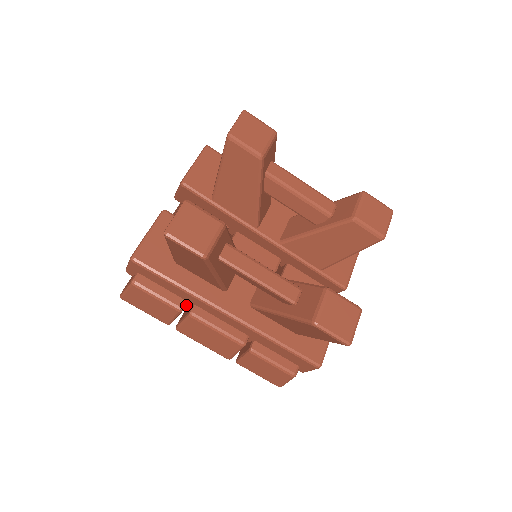
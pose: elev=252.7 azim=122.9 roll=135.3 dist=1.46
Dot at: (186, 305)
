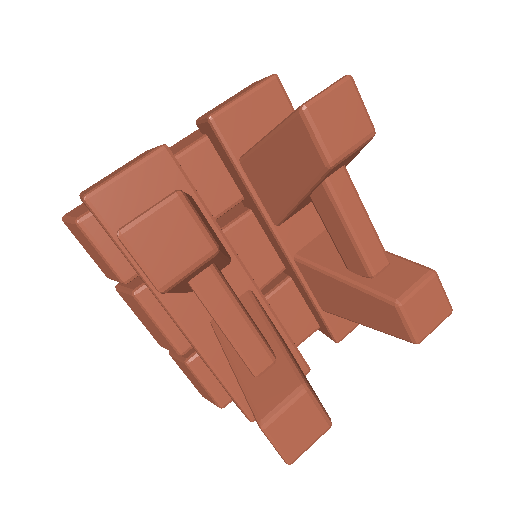
Dot at: occluded
